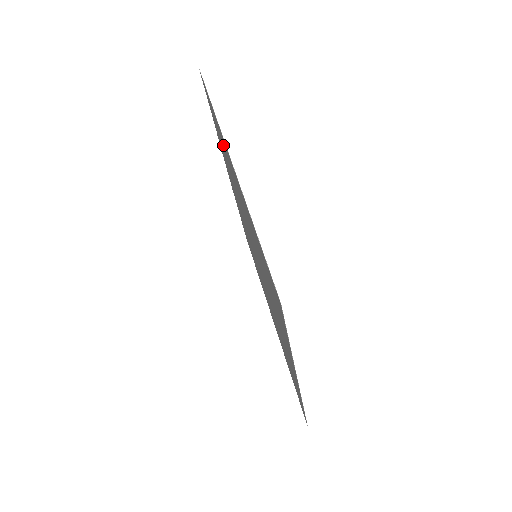
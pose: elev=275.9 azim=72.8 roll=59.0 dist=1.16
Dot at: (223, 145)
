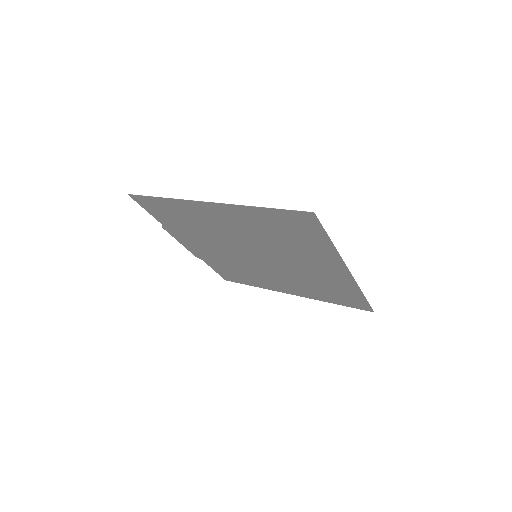
Dot at: (186, 213)
